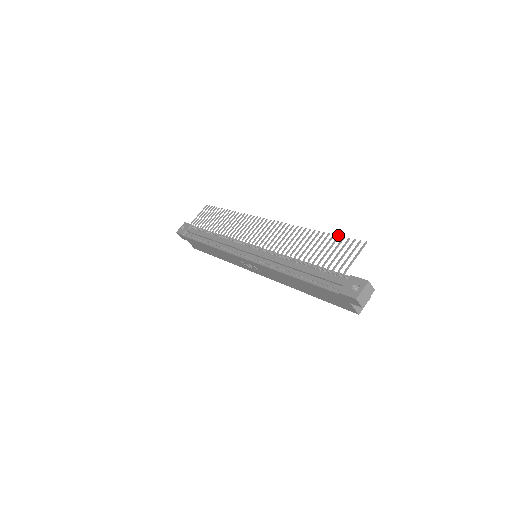
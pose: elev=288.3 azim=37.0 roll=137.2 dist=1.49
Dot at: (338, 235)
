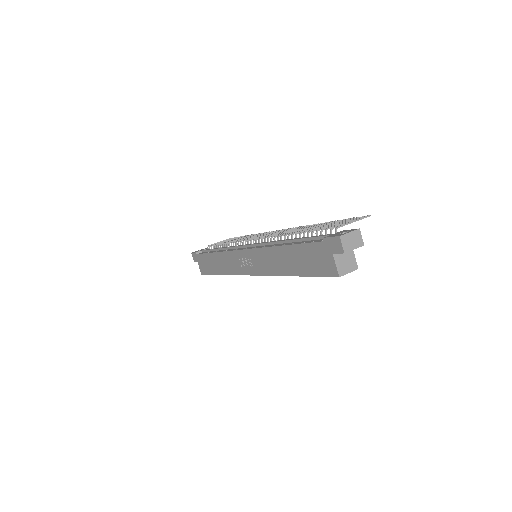
Dot at: (343, 219)
